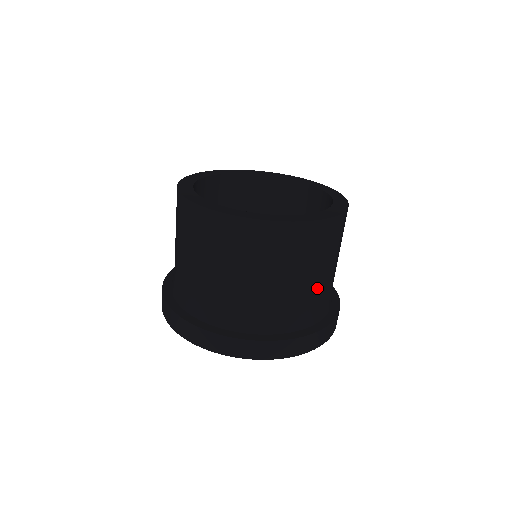
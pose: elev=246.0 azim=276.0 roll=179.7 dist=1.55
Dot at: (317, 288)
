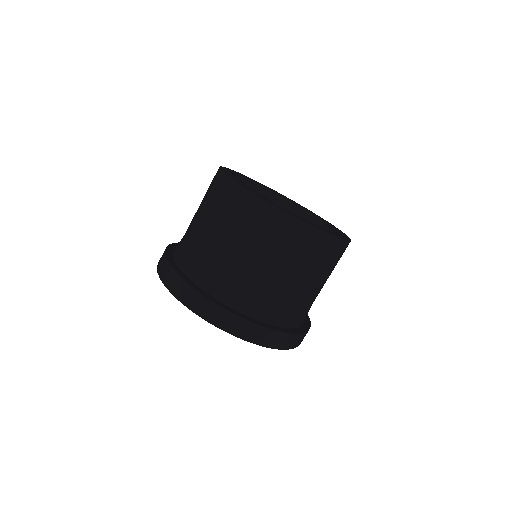
Dot at: (300, 294)
